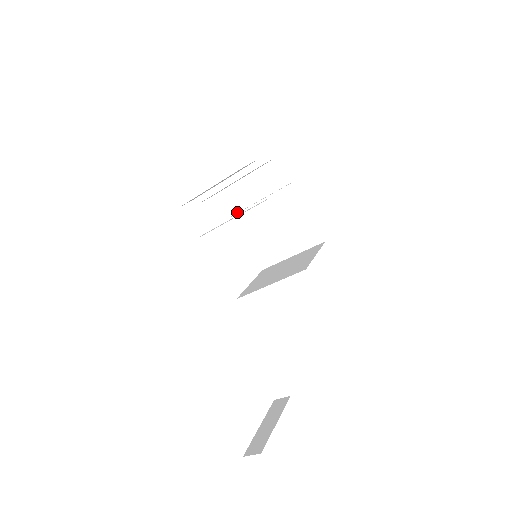
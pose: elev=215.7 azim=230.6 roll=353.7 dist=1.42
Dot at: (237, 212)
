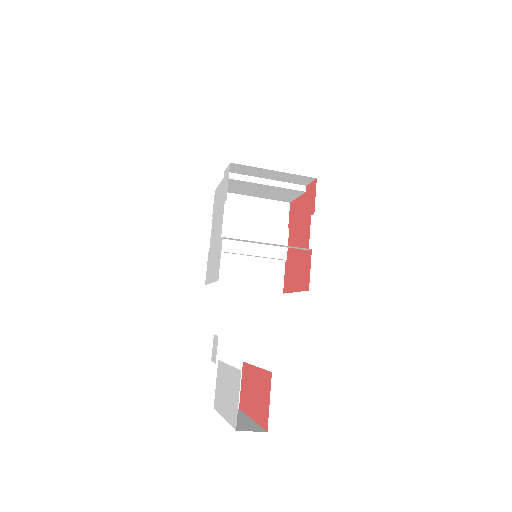
Dot at: occluded
